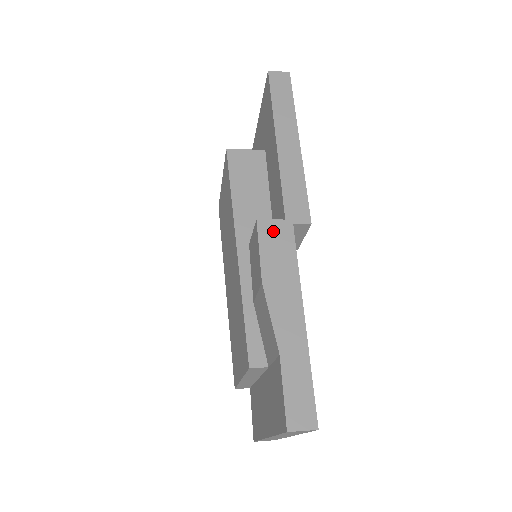
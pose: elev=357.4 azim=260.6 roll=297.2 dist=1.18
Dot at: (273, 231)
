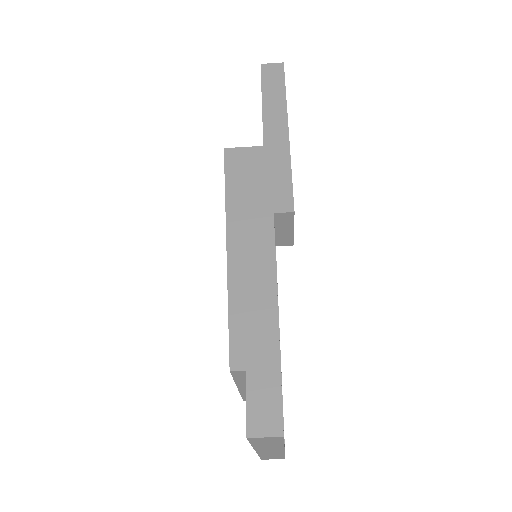
Dot at: (251, 221)
